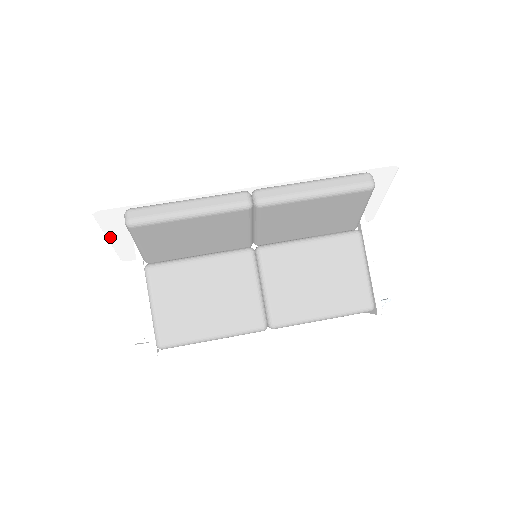
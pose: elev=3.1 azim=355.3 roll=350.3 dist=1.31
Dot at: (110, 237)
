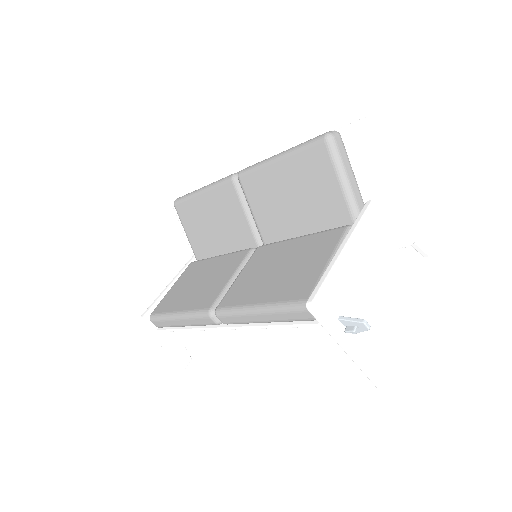
Dot at: occluded
